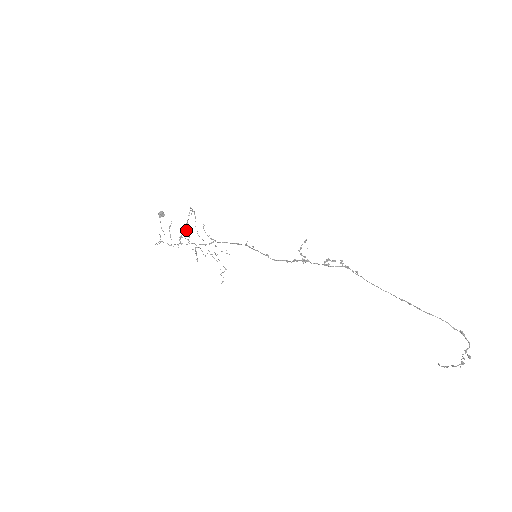
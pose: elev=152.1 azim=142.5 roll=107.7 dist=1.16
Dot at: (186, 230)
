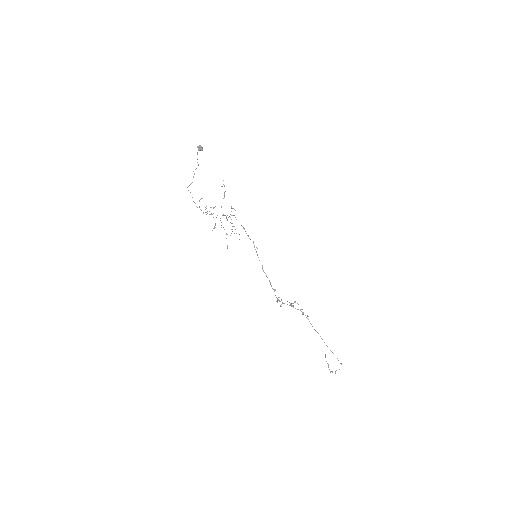
Dot at: occluded
